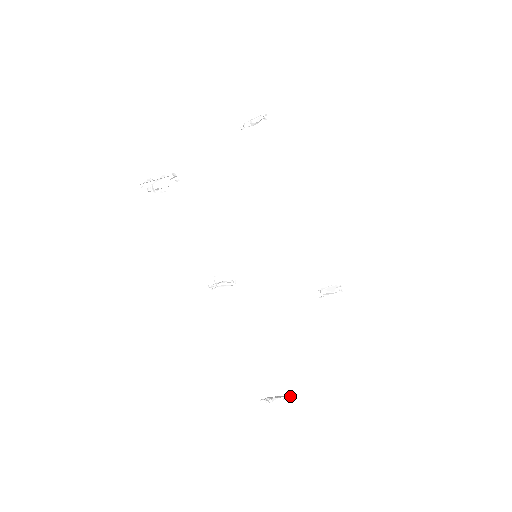
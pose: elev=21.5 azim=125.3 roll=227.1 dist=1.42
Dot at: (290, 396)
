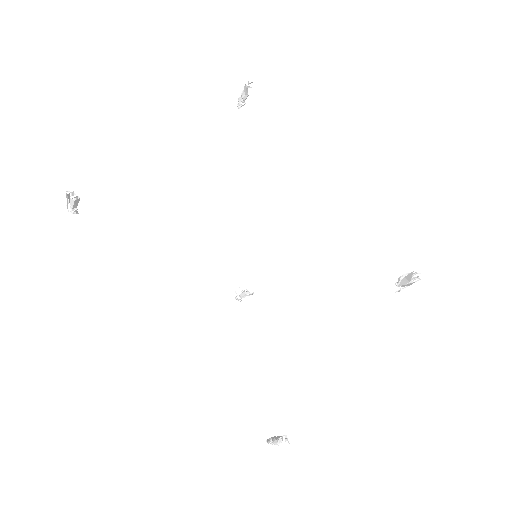
Dot at: (283, 438)
